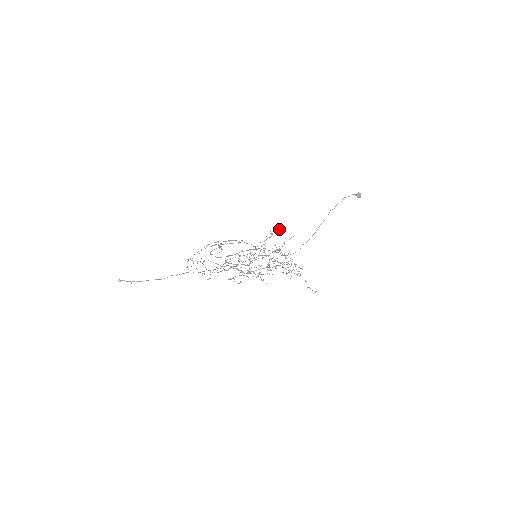
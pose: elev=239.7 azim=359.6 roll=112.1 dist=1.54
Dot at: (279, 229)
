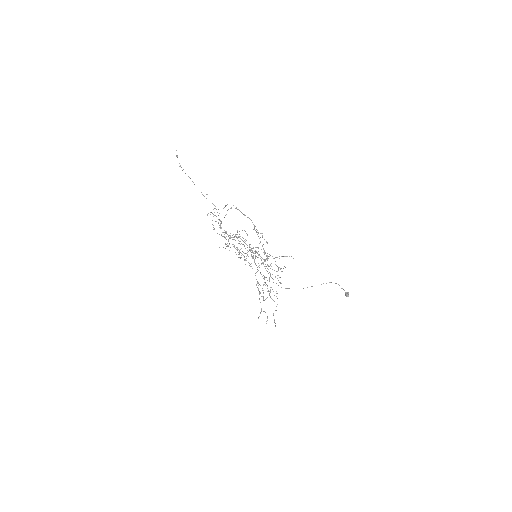
Dot at: occluded
